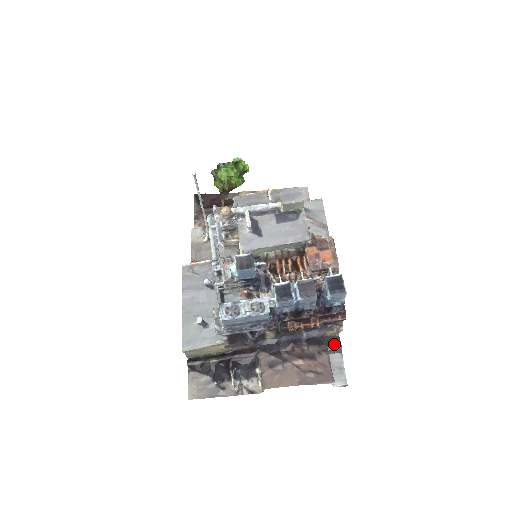
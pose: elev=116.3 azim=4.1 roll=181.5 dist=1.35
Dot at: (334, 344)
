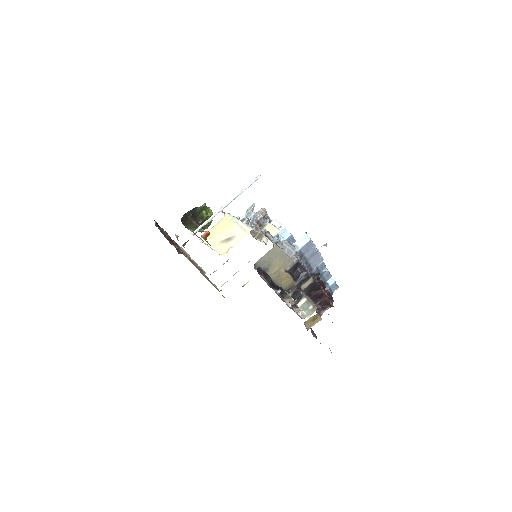
Dot at: occluded
